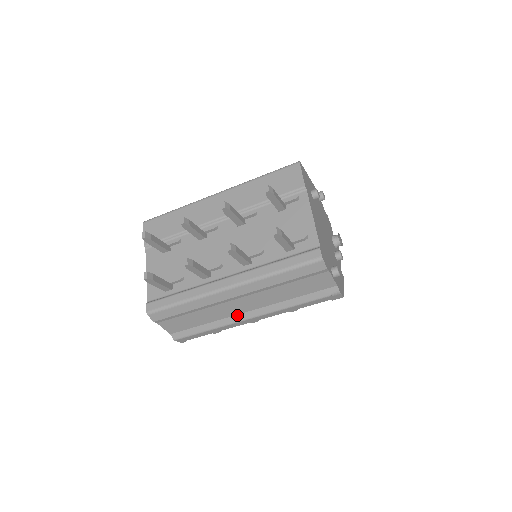
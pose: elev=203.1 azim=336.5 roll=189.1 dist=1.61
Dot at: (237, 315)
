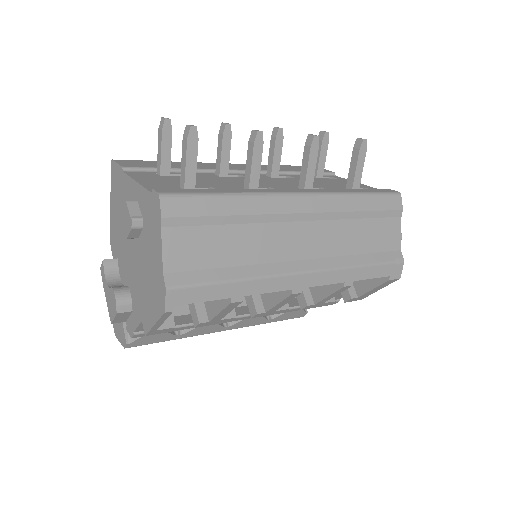
Dot at: (284, 262)
